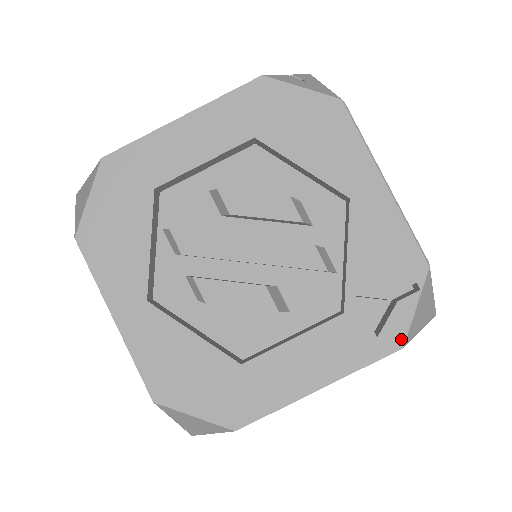
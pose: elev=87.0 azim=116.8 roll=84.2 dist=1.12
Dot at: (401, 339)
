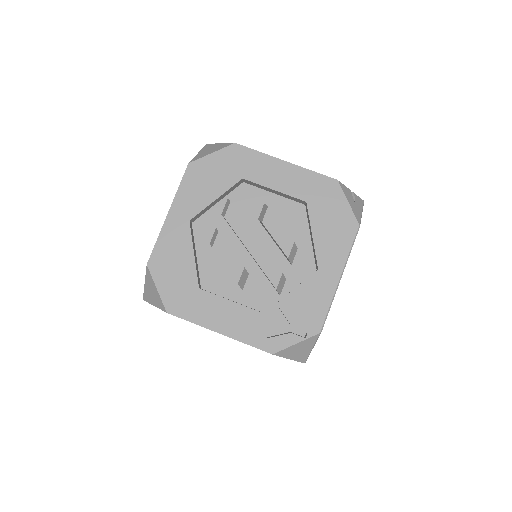
Dot at: (276, 350)
